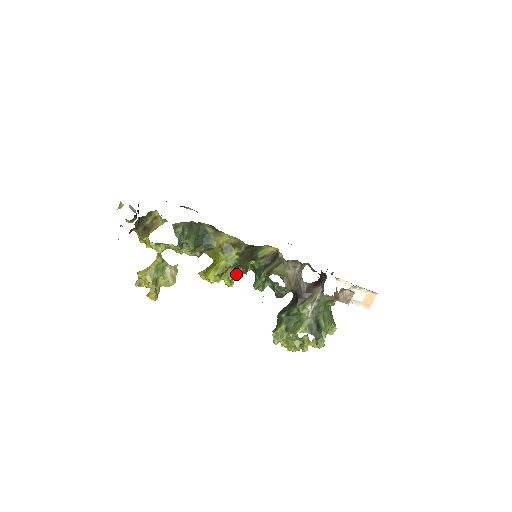
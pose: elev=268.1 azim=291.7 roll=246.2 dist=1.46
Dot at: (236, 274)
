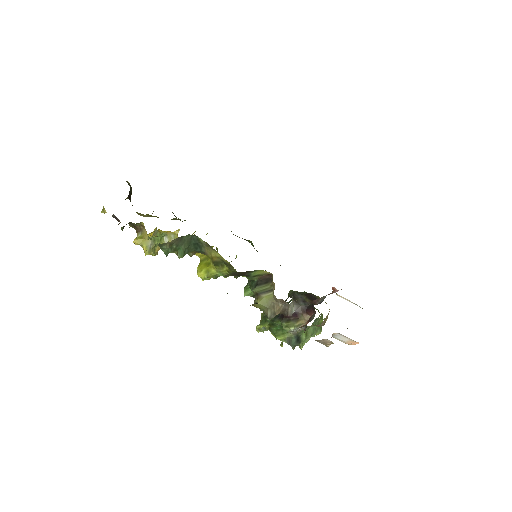
Dot at: occluded
